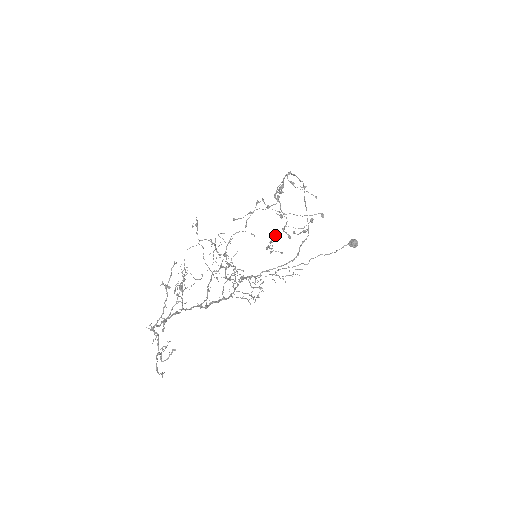
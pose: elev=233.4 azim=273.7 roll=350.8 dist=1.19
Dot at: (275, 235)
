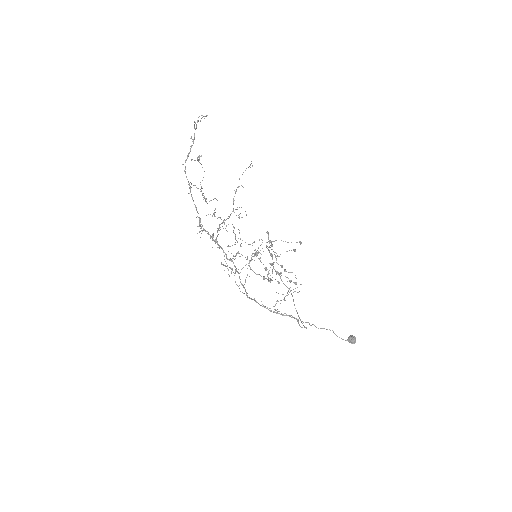
Dot at: (270, 263)
